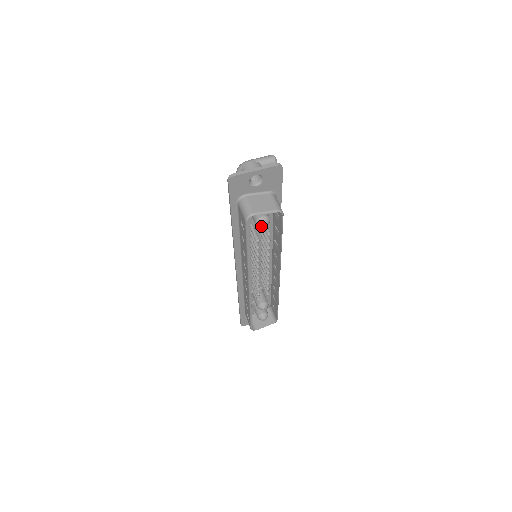
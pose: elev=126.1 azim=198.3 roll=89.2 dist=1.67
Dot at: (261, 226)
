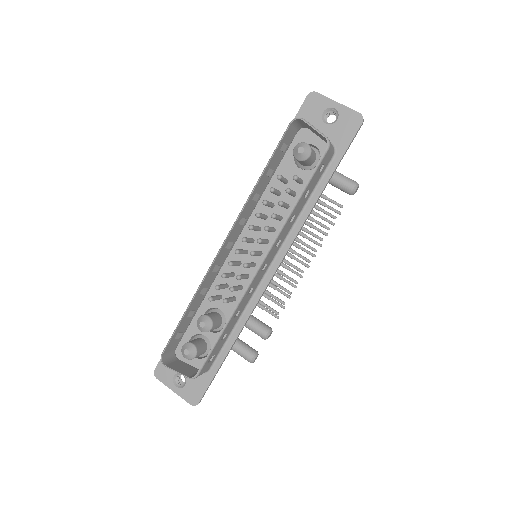
Dot at: (298, 148)
